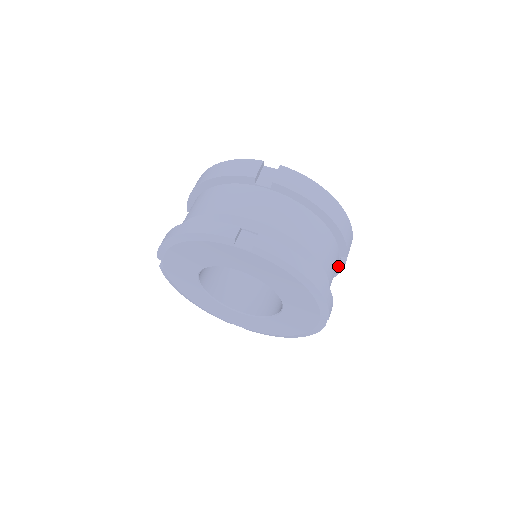
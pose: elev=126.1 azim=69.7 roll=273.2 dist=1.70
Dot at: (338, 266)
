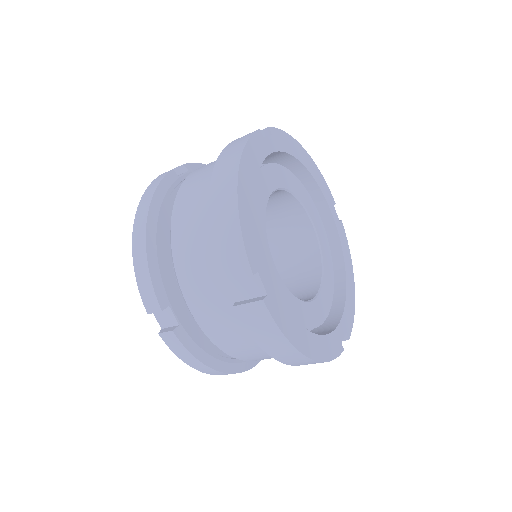
Dot at: occluded
